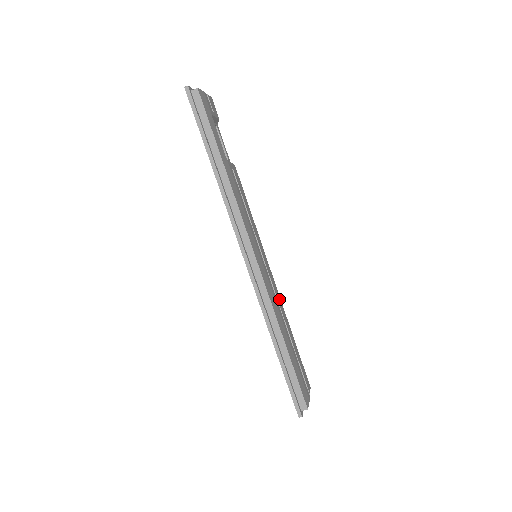
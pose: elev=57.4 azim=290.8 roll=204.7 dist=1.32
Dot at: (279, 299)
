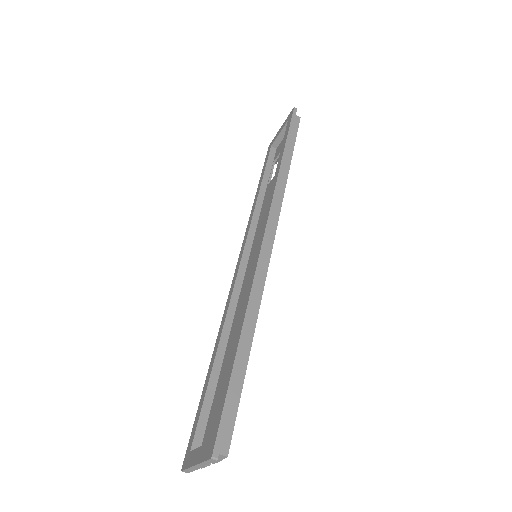
Dot at: occluded
